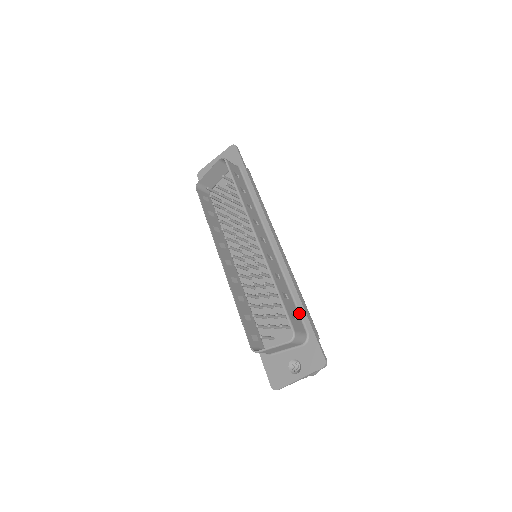
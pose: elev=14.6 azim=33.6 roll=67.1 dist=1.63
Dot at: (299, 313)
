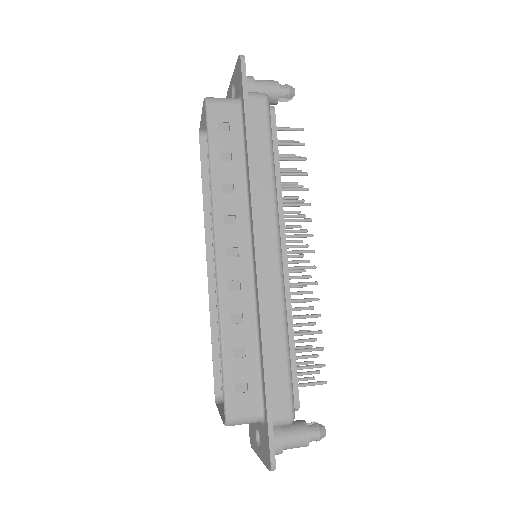
Dot at: (261, 379)
